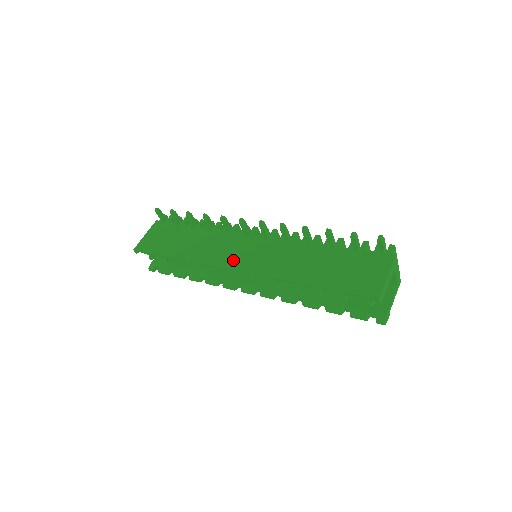
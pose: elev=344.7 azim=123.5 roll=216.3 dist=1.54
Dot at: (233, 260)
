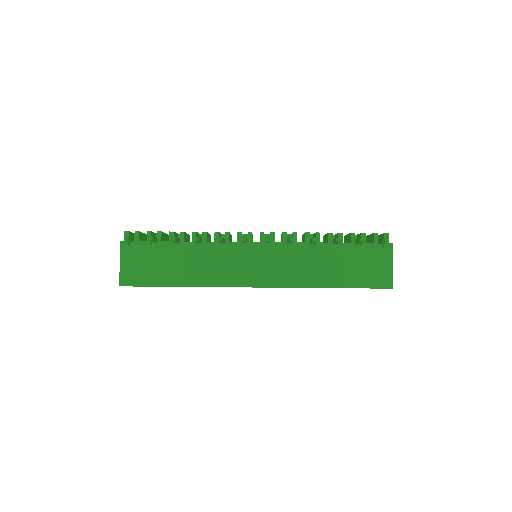
Dot at: (248, 277)
